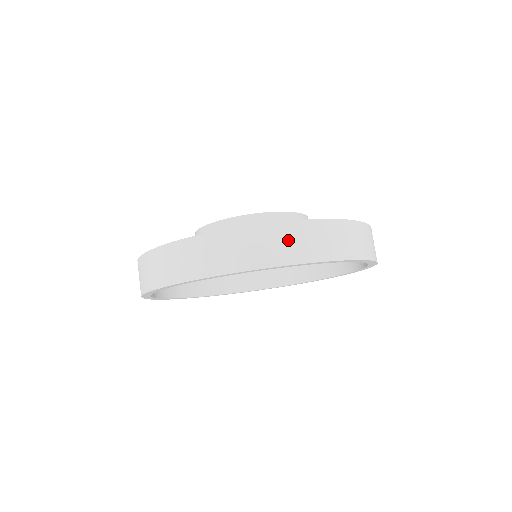
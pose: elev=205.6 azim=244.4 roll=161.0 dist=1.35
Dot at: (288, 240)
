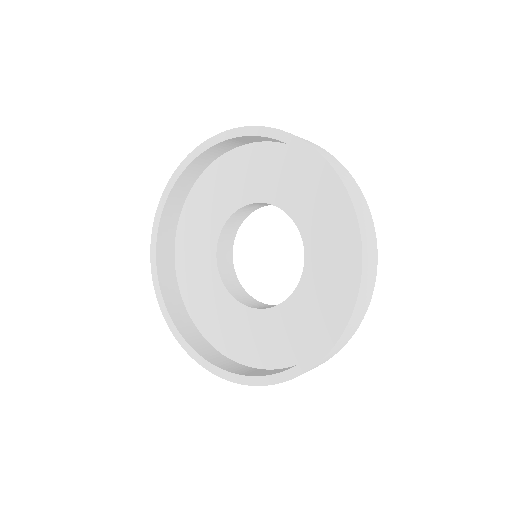
Dot at: occluded
